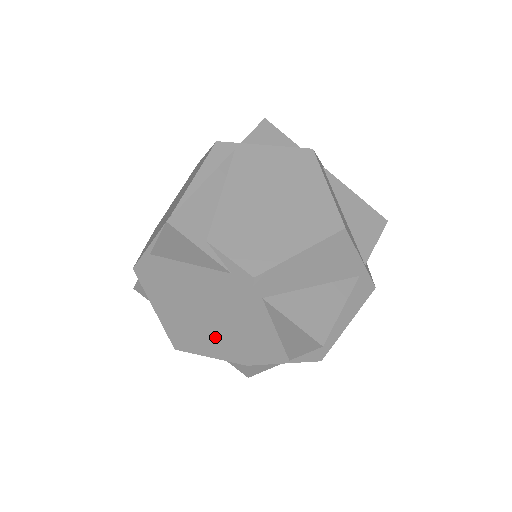
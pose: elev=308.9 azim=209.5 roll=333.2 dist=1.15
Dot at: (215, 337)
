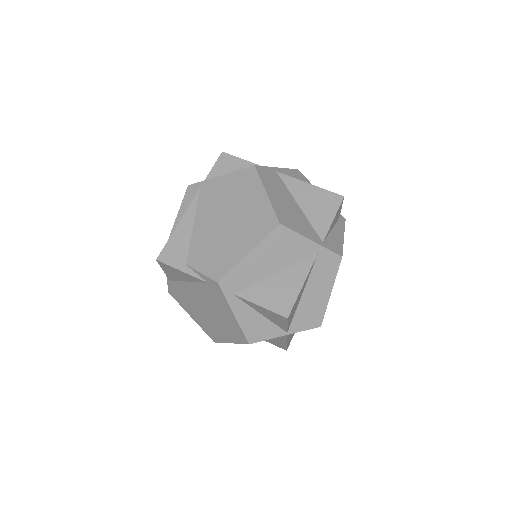
Dot at: (225, 328)
